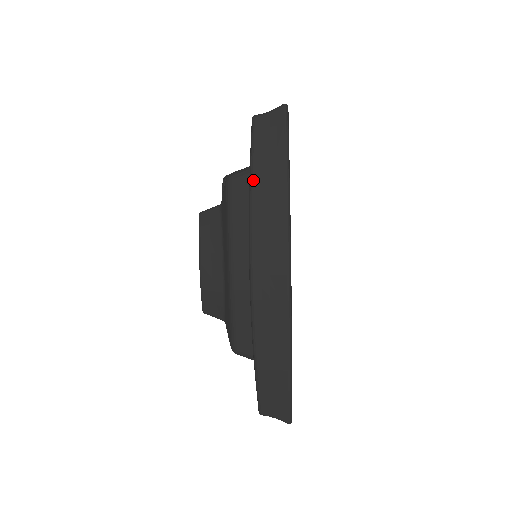
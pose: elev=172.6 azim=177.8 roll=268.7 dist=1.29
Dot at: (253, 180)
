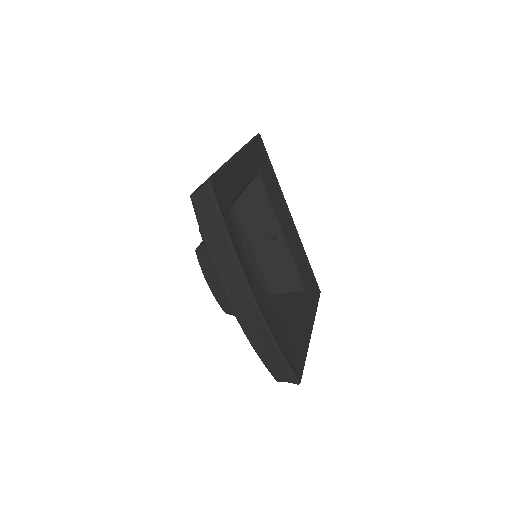
Dot at: (206, 243)
